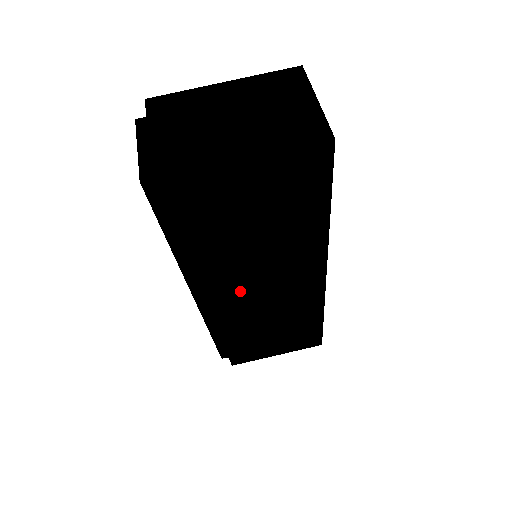
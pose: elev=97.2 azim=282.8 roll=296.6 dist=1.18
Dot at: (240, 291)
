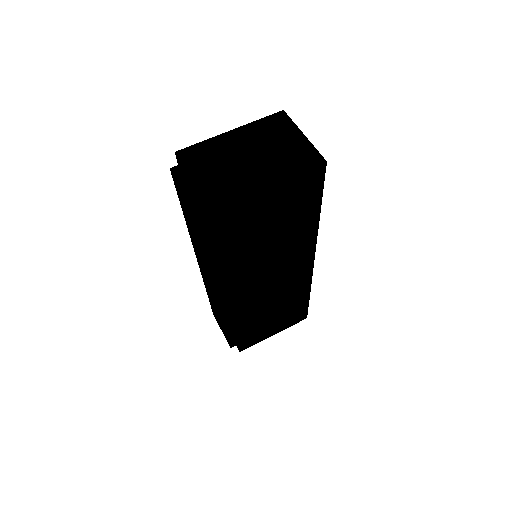
Dot at: (254, 285)
